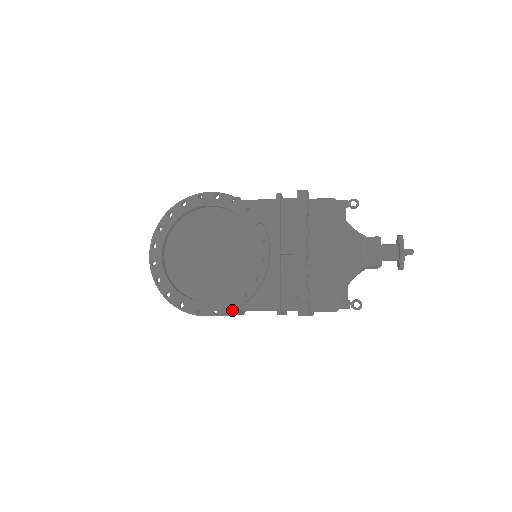
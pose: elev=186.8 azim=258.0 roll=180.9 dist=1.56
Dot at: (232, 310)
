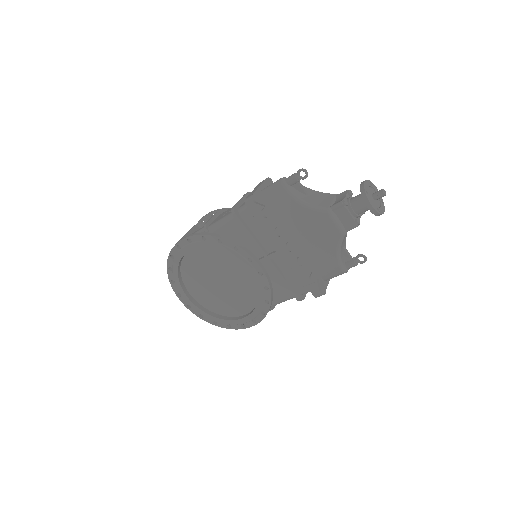
Dot at: (265, 316)
